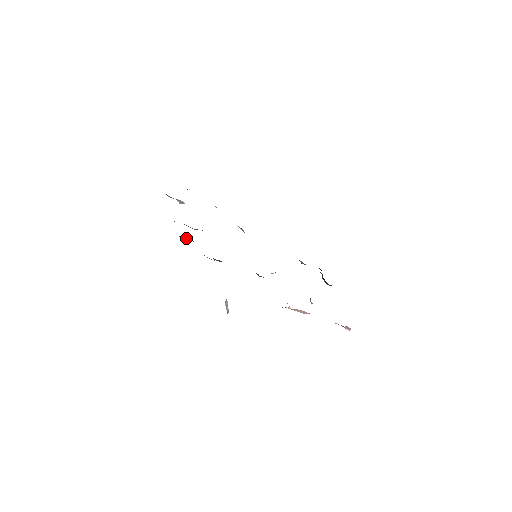
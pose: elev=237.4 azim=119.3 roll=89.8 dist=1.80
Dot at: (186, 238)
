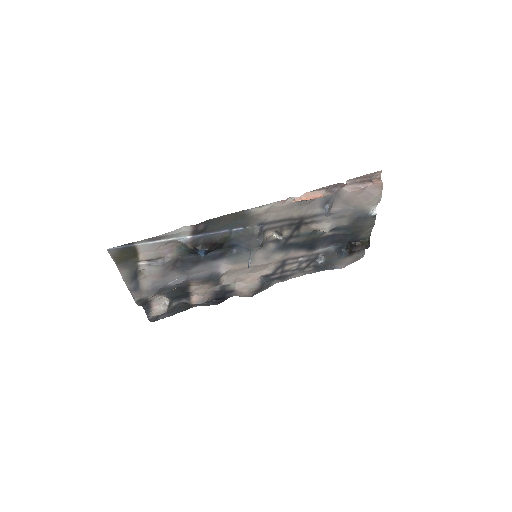
Dot at: (161, 260)
